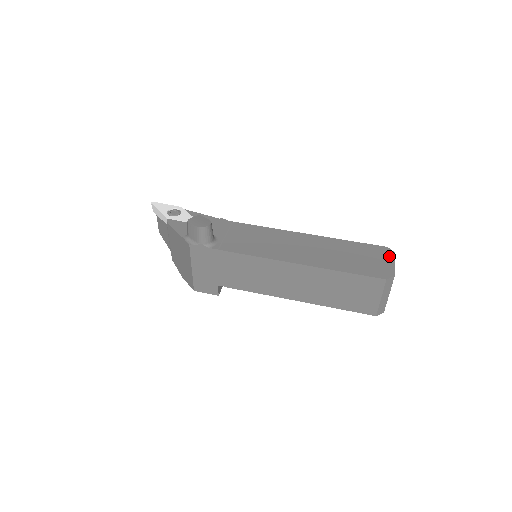
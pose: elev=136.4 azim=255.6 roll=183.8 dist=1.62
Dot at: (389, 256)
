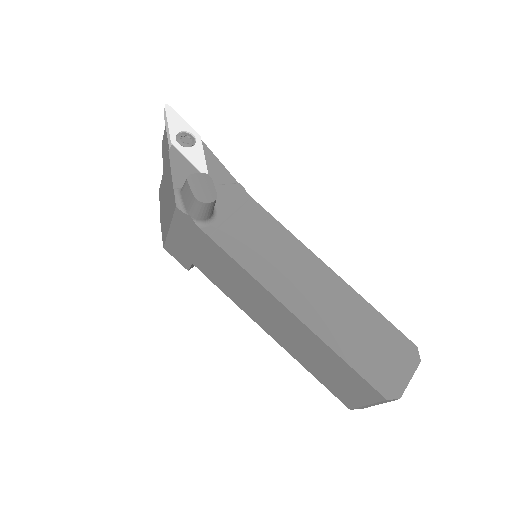
Dot at: (411, 363)
